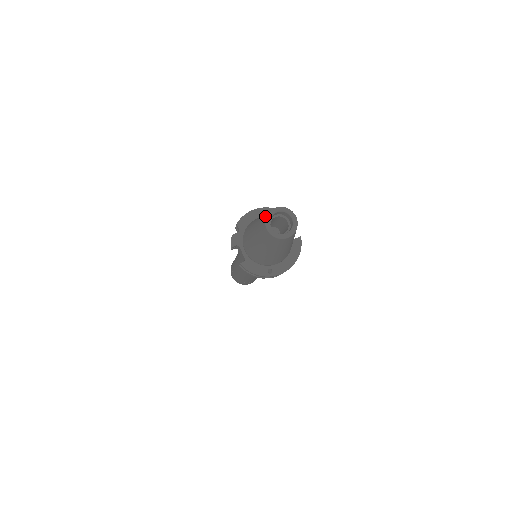
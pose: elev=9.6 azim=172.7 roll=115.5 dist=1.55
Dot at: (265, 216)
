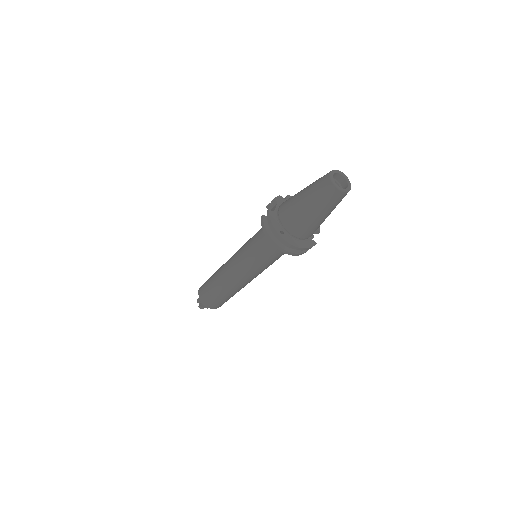
Dot at: (333, 170)
